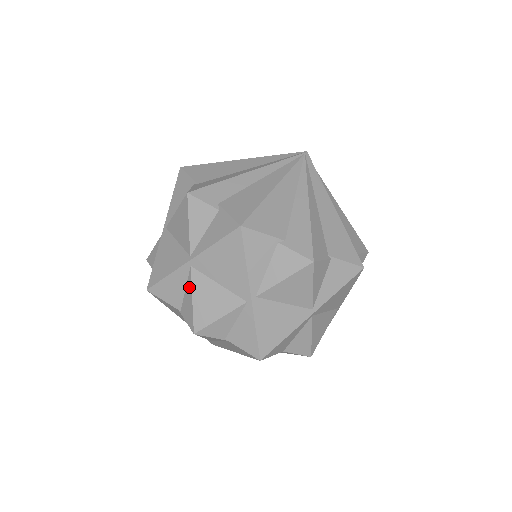
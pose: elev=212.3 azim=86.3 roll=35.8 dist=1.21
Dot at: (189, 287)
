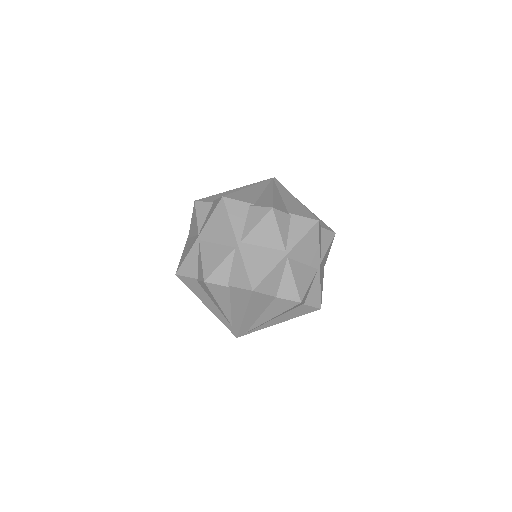
Dot at: (199, 255)
